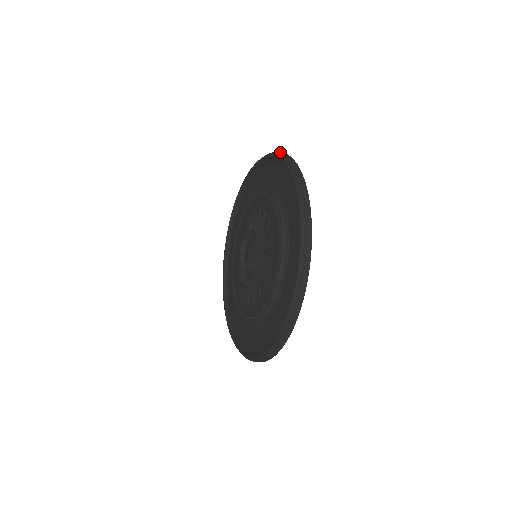
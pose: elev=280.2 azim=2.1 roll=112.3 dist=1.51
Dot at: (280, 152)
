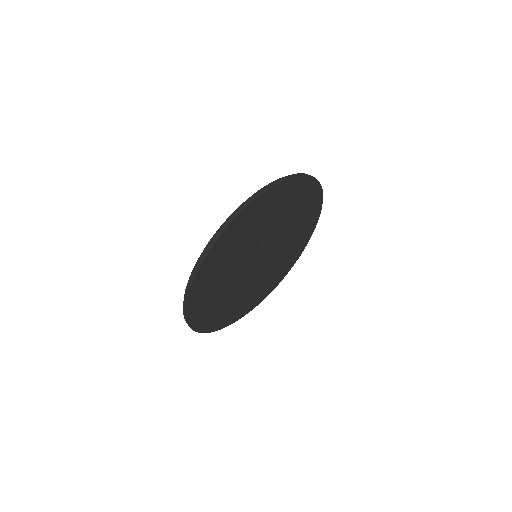
Dot at: (293, 175)
